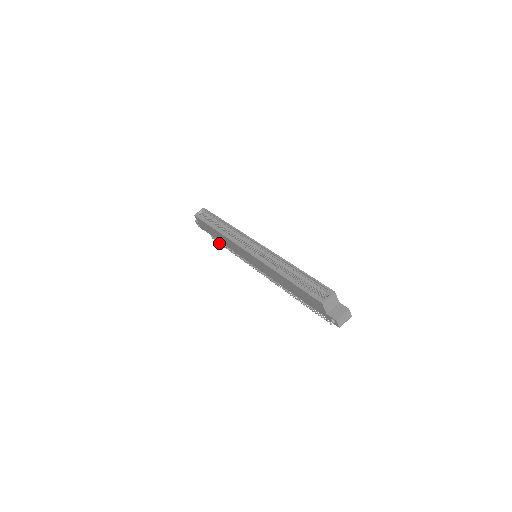
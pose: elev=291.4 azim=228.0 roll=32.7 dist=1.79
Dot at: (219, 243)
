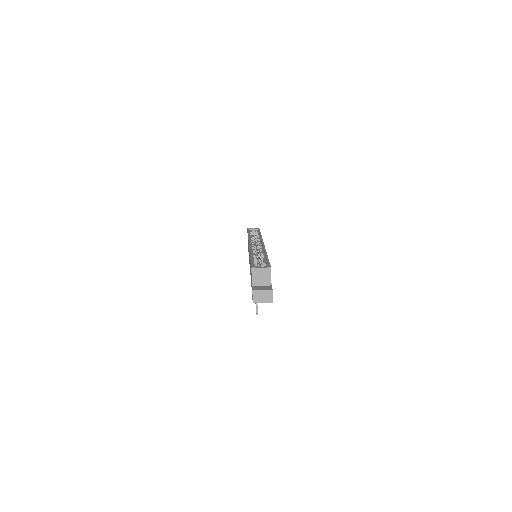
Dot at: occluded
